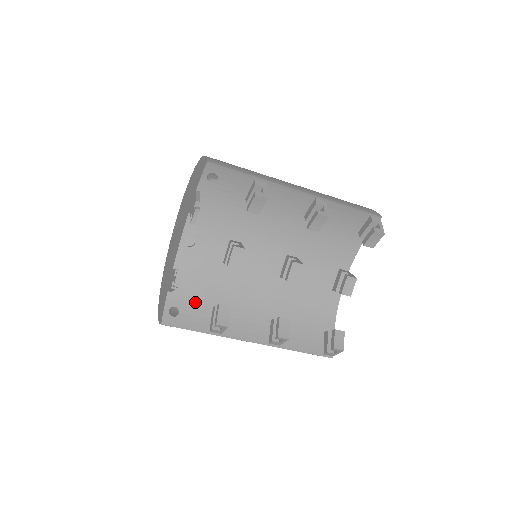
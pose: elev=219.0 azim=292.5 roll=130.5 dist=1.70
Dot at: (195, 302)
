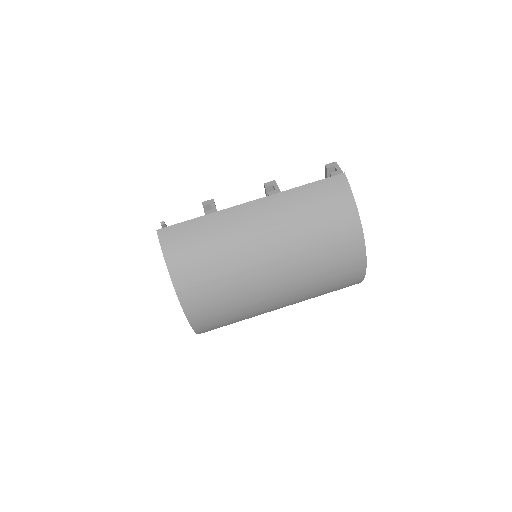
Dot at: occluded
